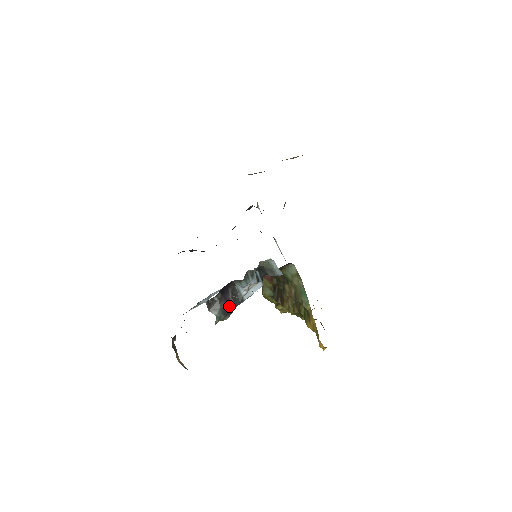
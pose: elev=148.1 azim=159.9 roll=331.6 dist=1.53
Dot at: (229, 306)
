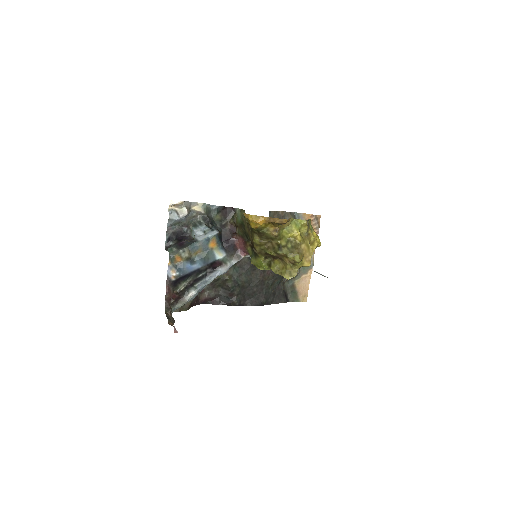
Dot at: (182, 244)
